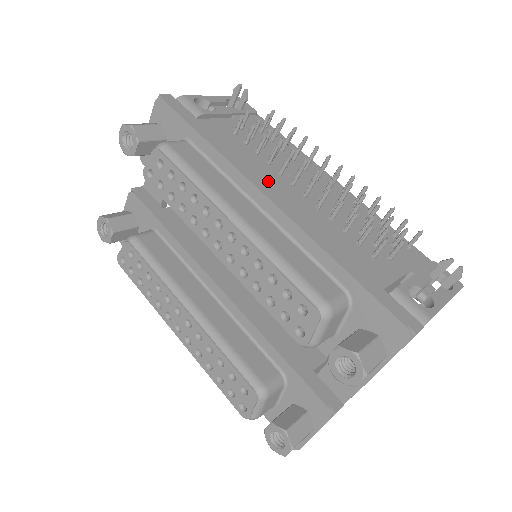
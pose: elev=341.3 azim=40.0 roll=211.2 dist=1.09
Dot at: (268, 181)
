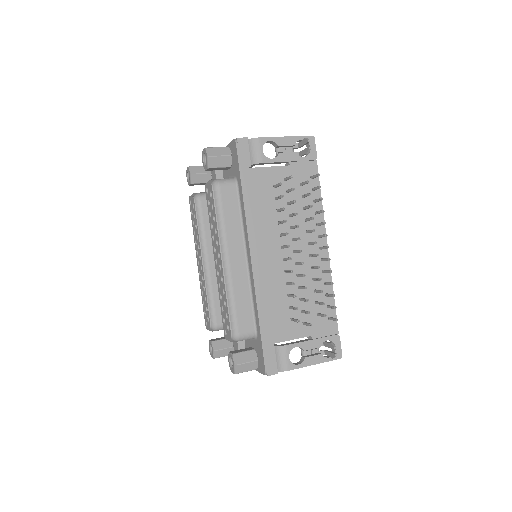
Dot at: (265, 241)
